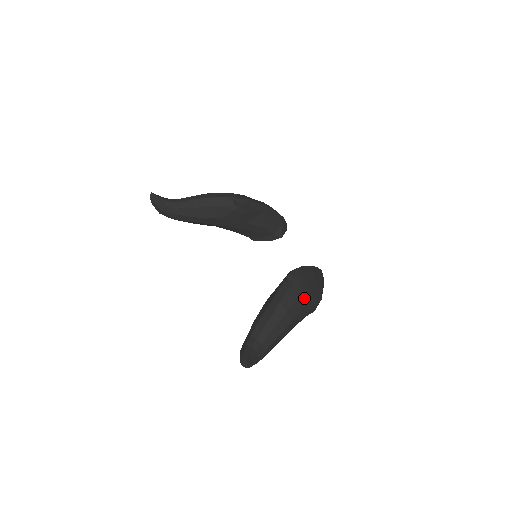
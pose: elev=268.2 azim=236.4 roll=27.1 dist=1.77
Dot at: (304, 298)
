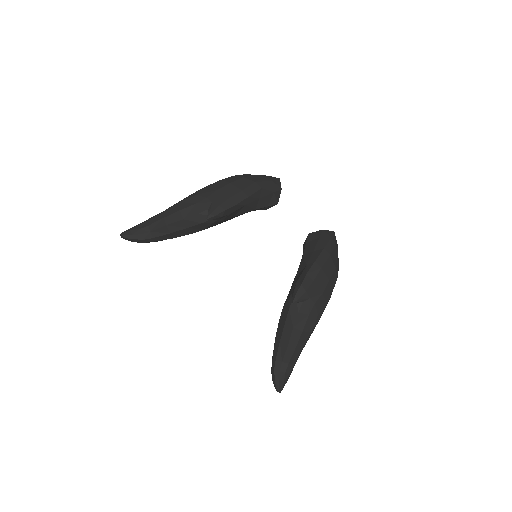
Dot at: (317, 305)
